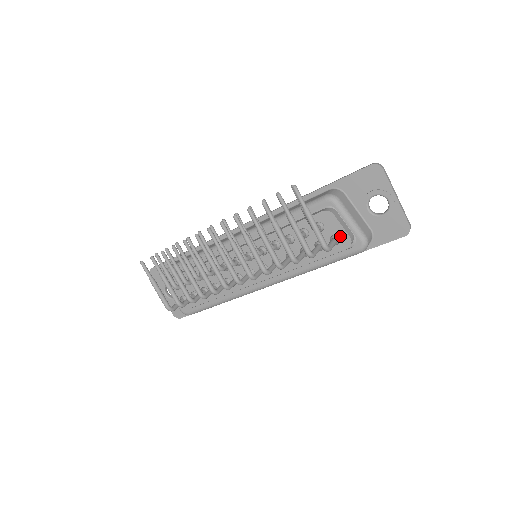
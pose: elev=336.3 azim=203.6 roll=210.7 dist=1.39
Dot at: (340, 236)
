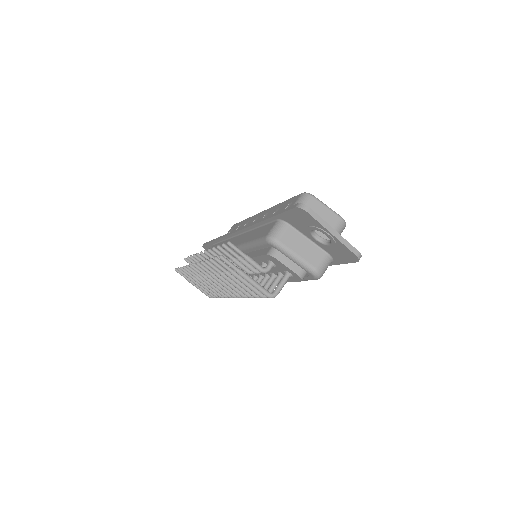
Dot at: (290, 272)
